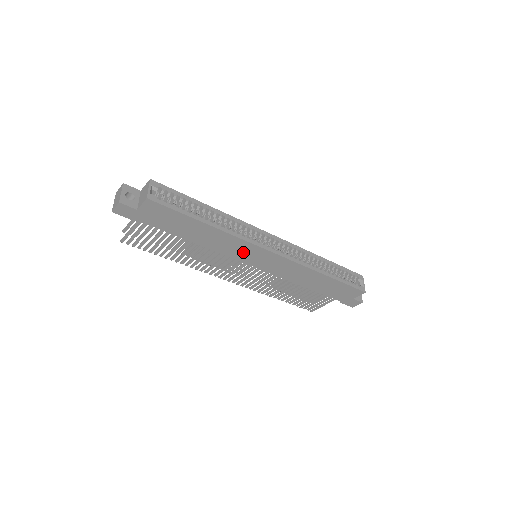
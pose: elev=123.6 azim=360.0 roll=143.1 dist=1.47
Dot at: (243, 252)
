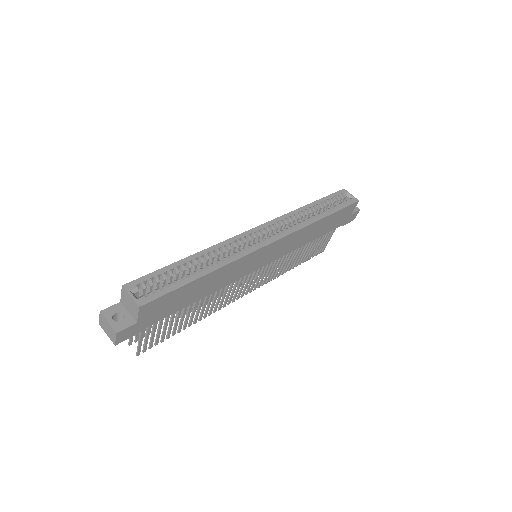
Dot at: (248, 265)
